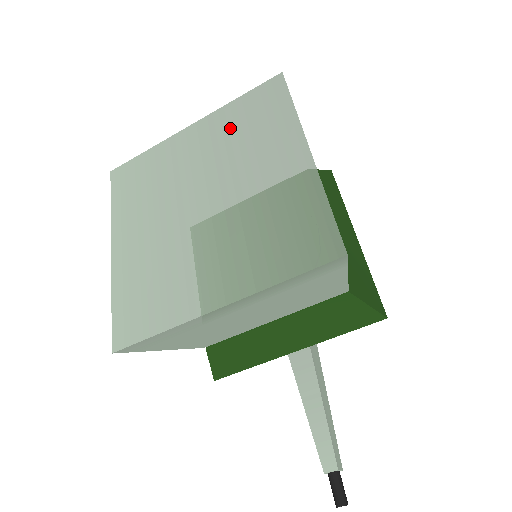
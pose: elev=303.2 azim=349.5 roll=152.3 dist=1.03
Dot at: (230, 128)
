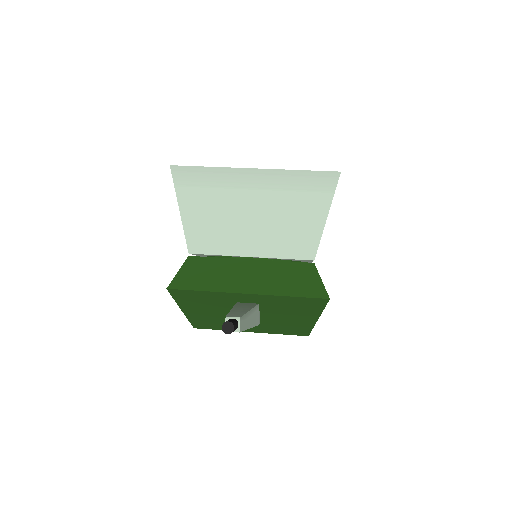
Dot at: occluded
